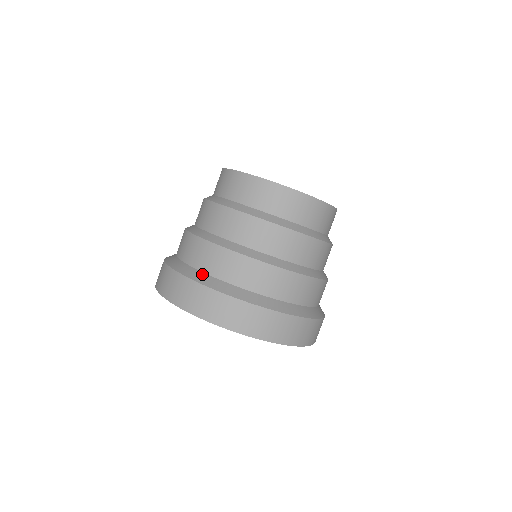
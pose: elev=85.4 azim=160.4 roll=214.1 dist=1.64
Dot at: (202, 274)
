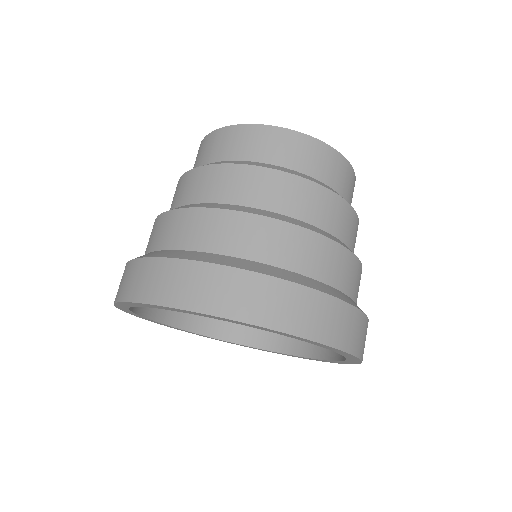
Dot at: (148, 253)
